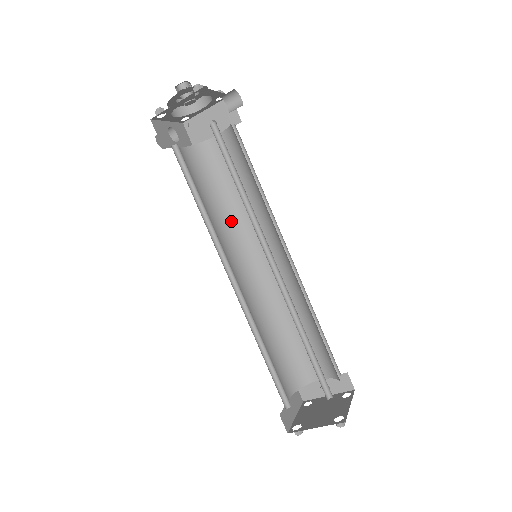
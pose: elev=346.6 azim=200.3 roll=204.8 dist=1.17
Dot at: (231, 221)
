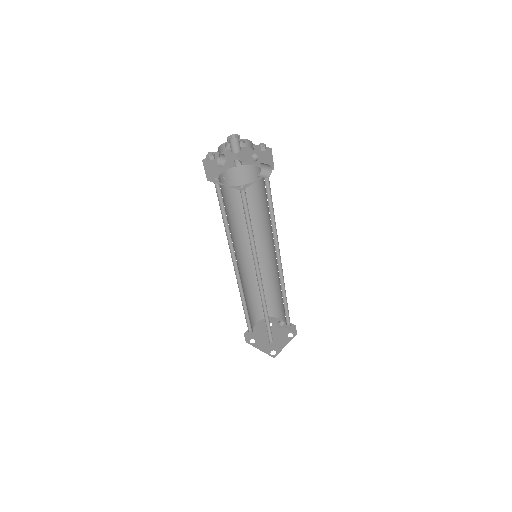
Dot at: (251, 221)
